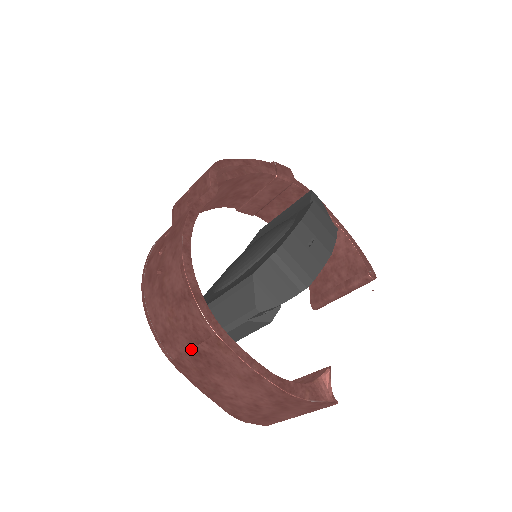
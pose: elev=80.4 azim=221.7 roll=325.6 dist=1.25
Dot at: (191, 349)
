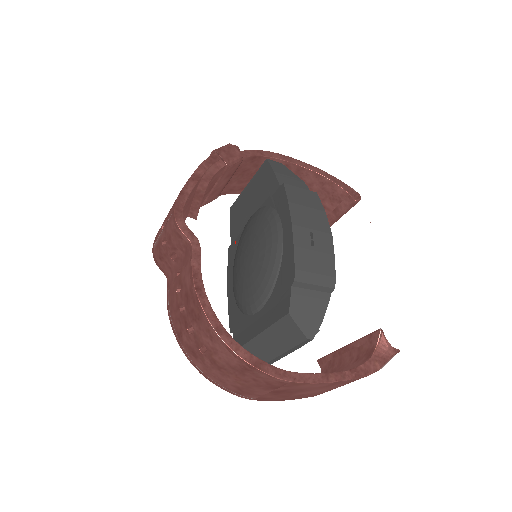
Dot at: (270, 392)
